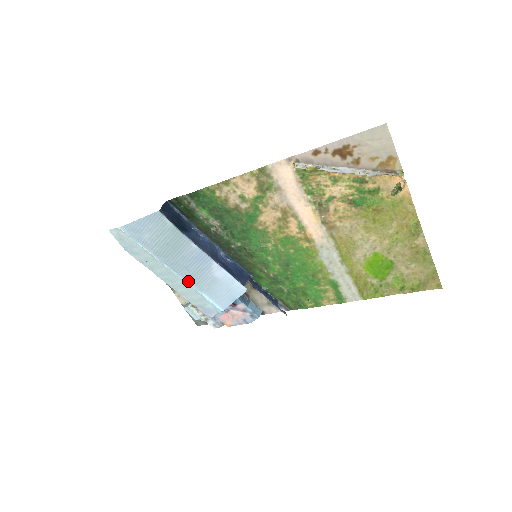
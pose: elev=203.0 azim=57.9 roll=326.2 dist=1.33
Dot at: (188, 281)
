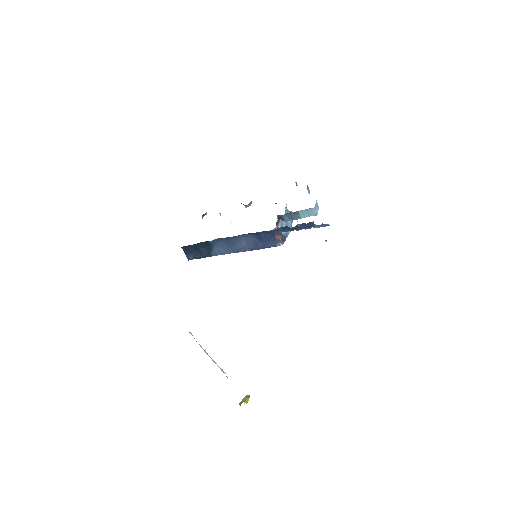
Dot at: occluded
